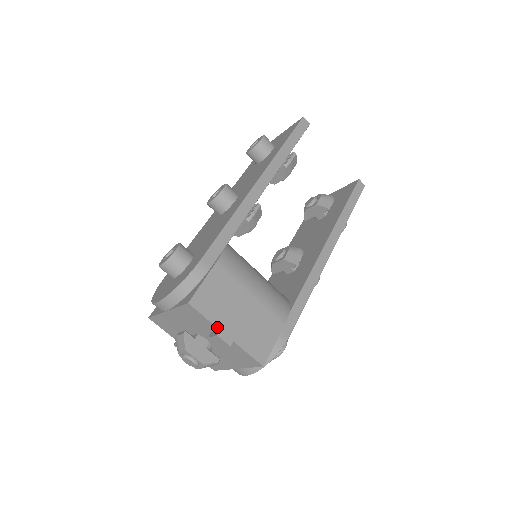
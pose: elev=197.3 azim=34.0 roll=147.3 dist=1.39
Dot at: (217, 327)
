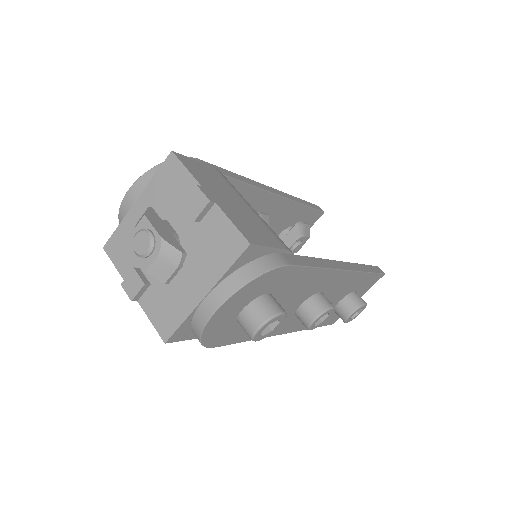
Dot at: (198, 182)
